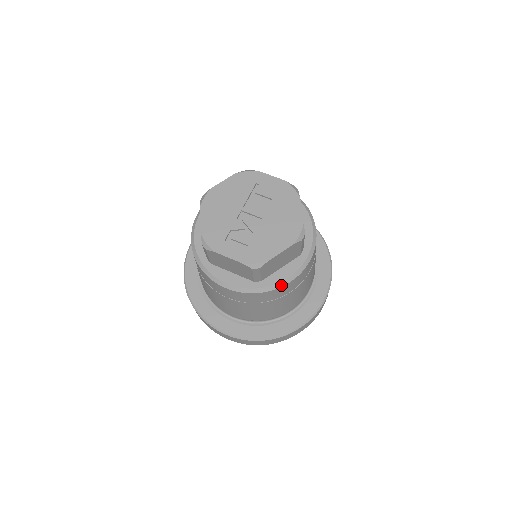
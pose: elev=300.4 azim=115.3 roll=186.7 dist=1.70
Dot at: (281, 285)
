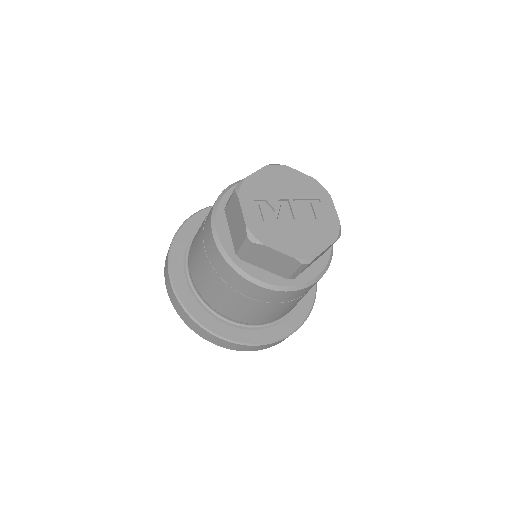
Dot at: (250, 279)
